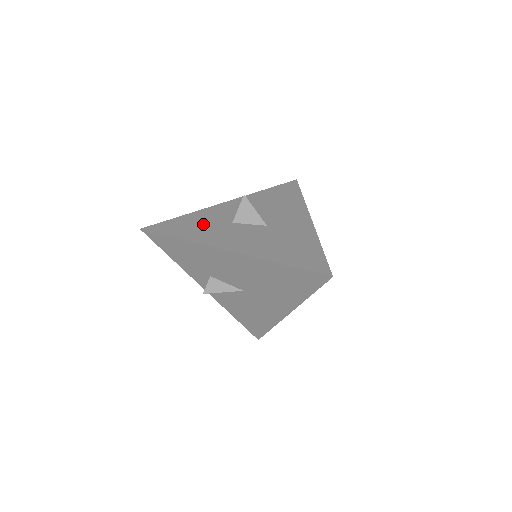
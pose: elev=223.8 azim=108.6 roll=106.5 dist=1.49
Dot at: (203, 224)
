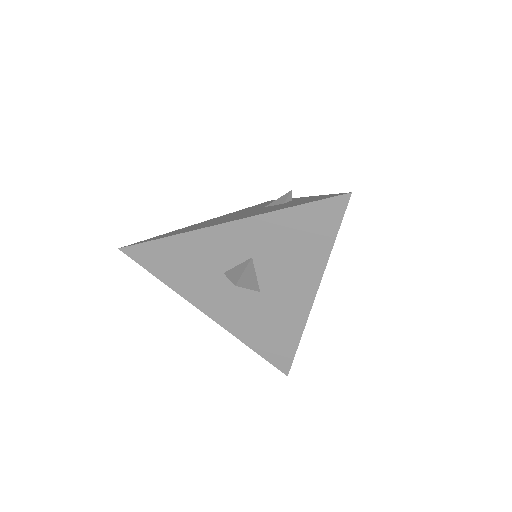
Dot at: (189, 265)
